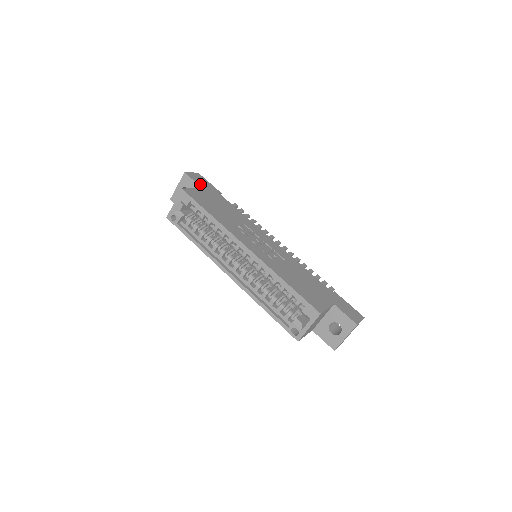
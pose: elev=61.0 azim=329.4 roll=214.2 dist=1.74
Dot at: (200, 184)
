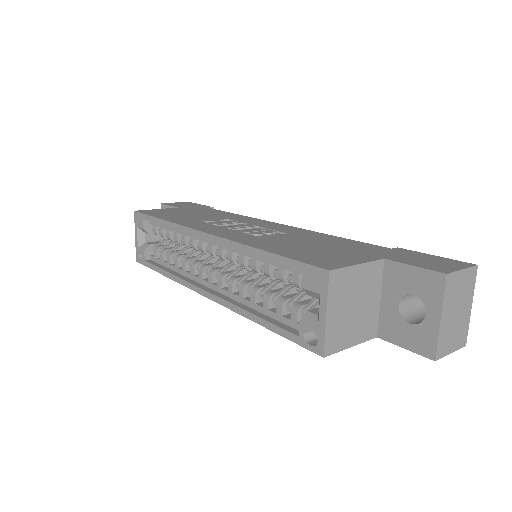
Dot at: (178, 206)
